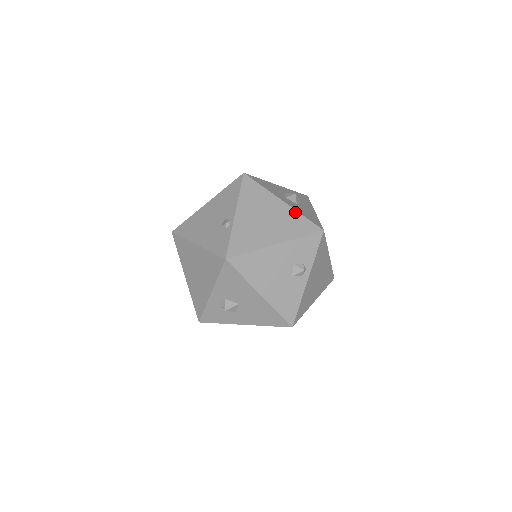
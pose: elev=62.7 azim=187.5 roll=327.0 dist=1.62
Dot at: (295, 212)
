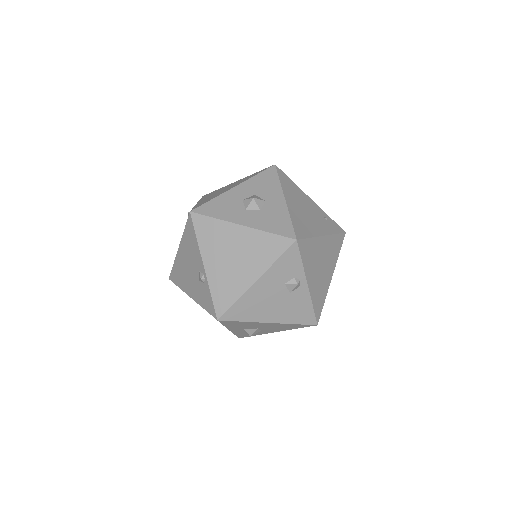
Dot at: (259, 233)
